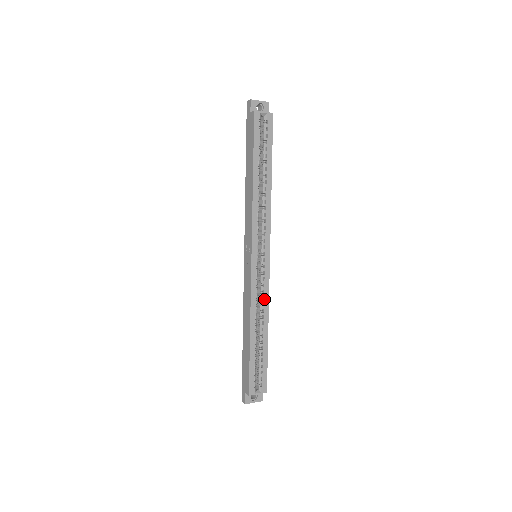
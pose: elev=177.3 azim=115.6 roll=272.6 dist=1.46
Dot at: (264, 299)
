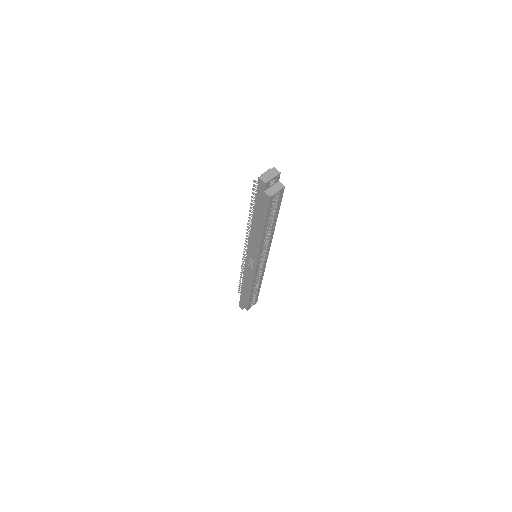
Dot at: (261, 275)
